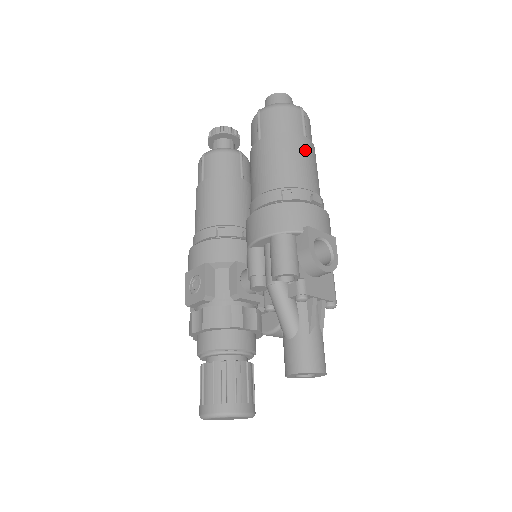
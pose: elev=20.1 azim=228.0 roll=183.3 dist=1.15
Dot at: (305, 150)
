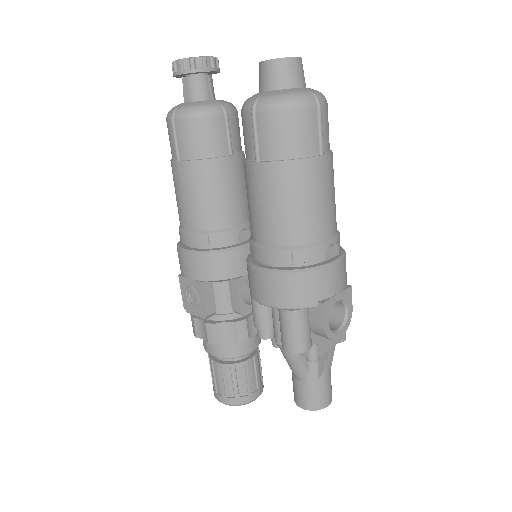
Dot at: (321, 180)
